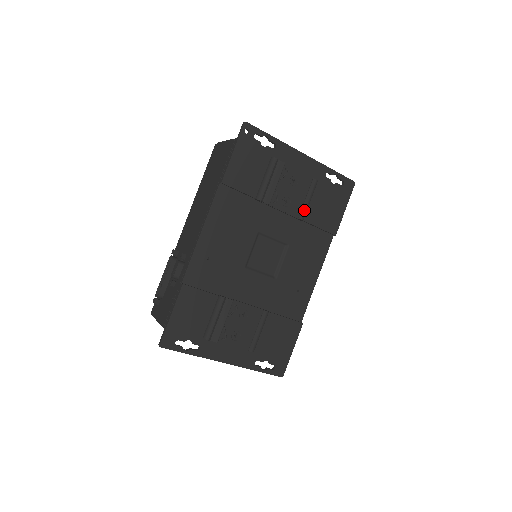
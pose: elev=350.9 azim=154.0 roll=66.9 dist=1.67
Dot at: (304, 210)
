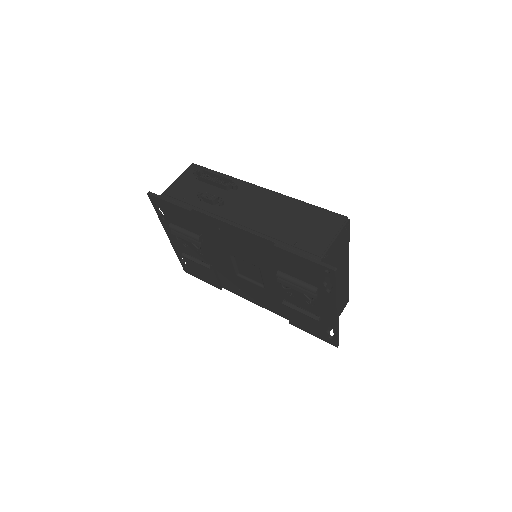
Dot at: (290, 307)
